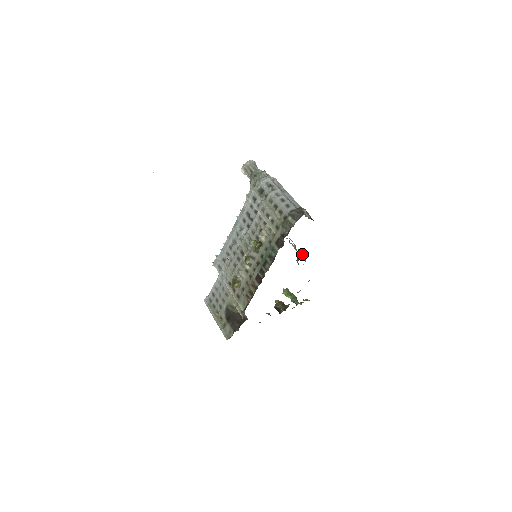
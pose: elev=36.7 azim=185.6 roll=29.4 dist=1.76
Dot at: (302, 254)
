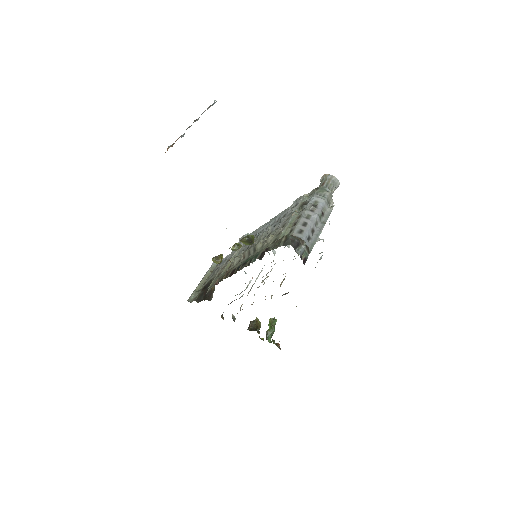
Dot at: occluded
